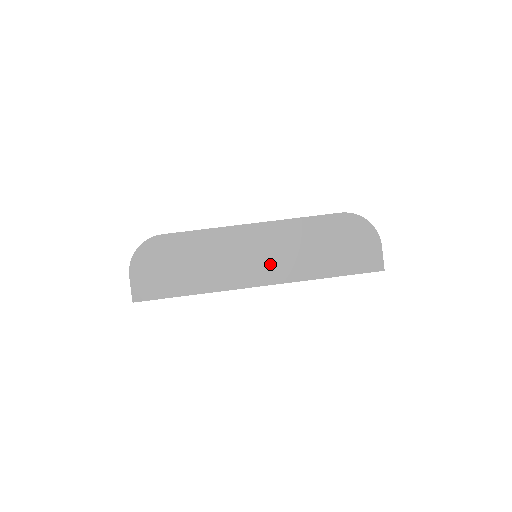
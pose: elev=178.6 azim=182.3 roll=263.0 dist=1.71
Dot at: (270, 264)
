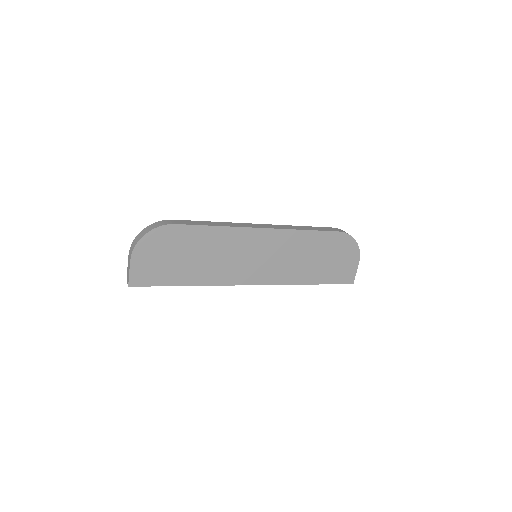
Dot at: (268, 267)
